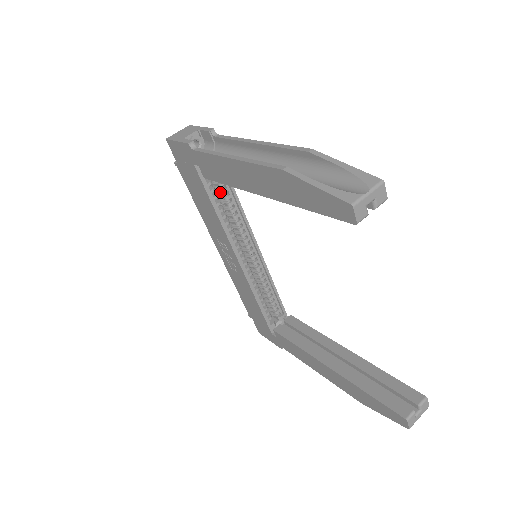
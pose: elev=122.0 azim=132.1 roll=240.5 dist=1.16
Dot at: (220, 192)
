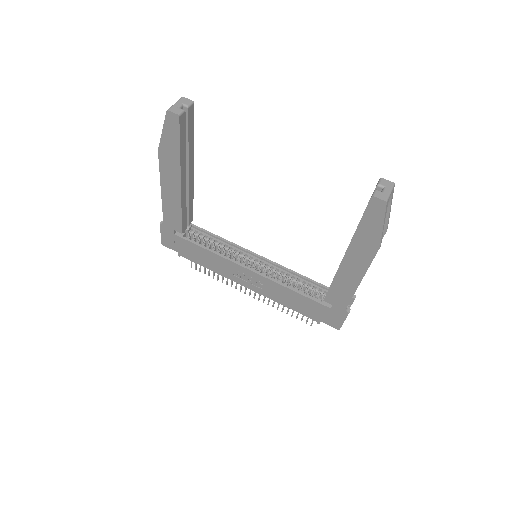
Dot at: (207, 243)
